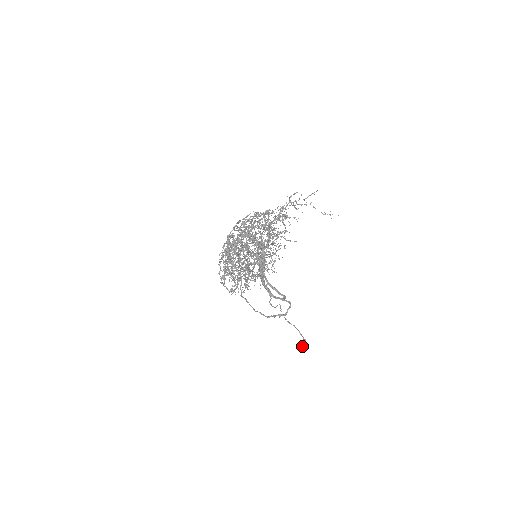
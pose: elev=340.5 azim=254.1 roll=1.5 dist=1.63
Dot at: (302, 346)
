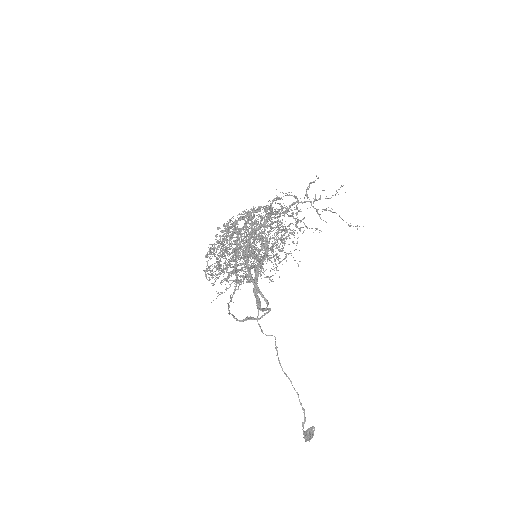
Dot at: (305, 433)
